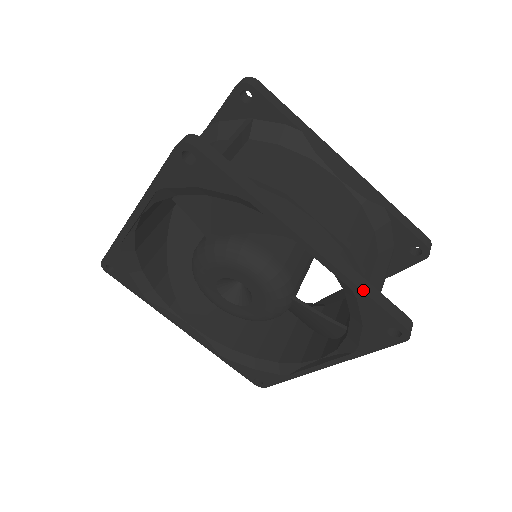
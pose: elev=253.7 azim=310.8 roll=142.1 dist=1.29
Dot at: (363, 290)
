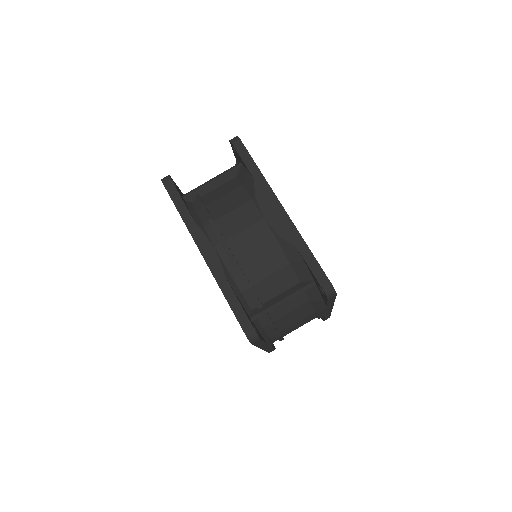
Dot at: occluded
